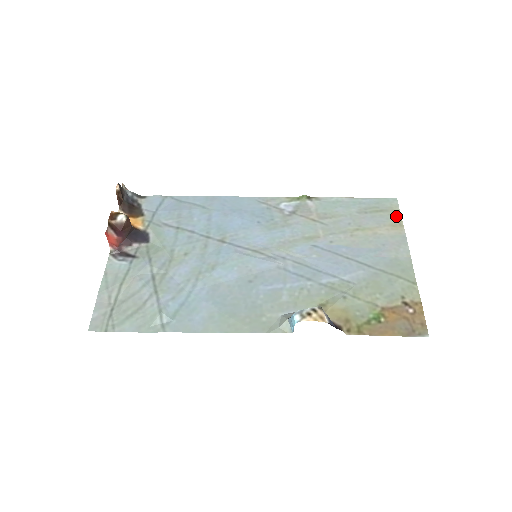
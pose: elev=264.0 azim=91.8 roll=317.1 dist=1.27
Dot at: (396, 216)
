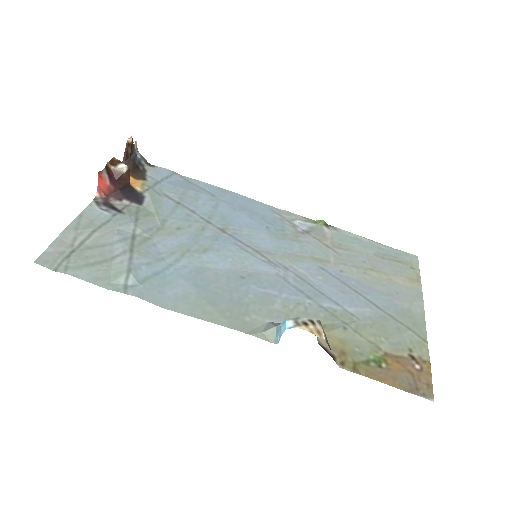
Dot at: (415, 271)
